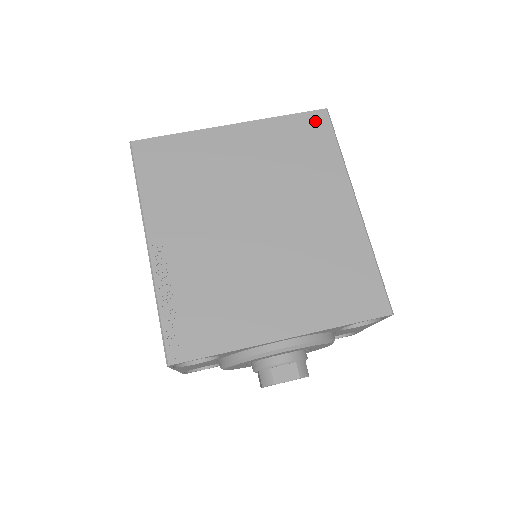
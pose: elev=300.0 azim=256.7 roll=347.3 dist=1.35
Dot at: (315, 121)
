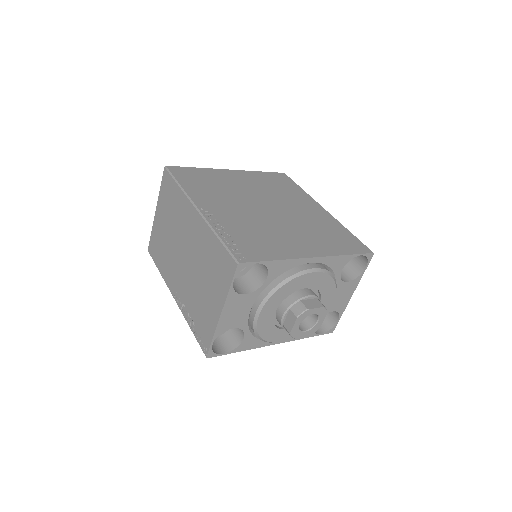
Dot at: (281, 176)
